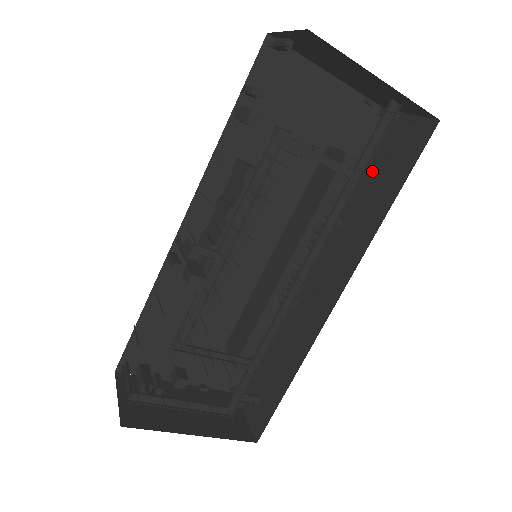
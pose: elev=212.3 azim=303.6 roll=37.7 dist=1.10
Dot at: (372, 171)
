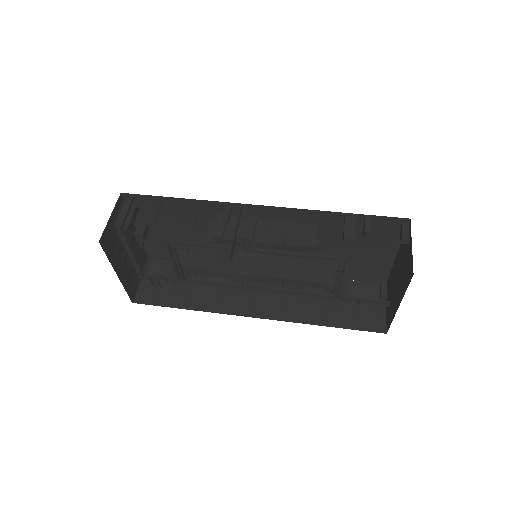
Dot at: (343, 295)
